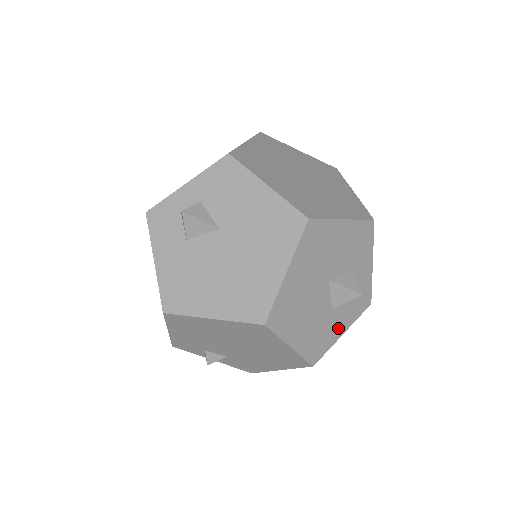
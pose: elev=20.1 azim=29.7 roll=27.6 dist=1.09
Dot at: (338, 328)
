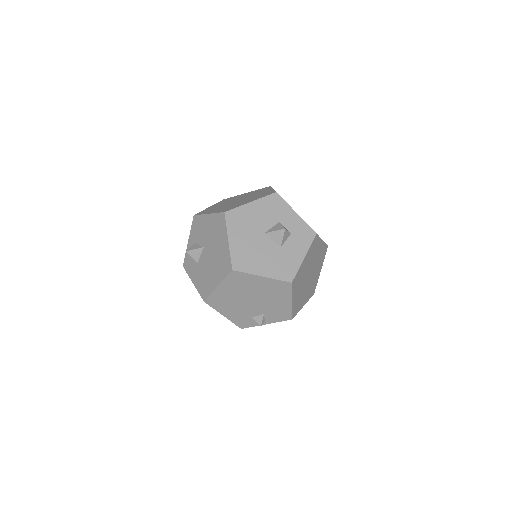
Dot at: (296, 256)
